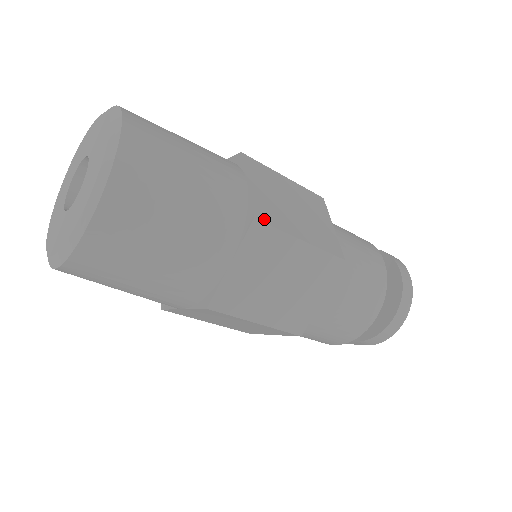
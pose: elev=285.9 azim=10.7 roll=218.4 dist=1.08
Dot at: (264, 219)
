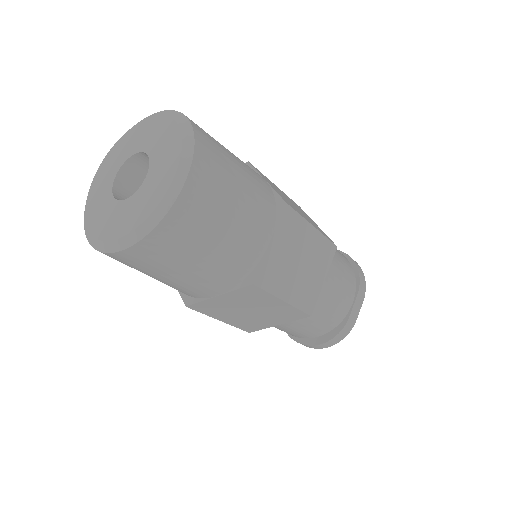
Dot at: occluded
